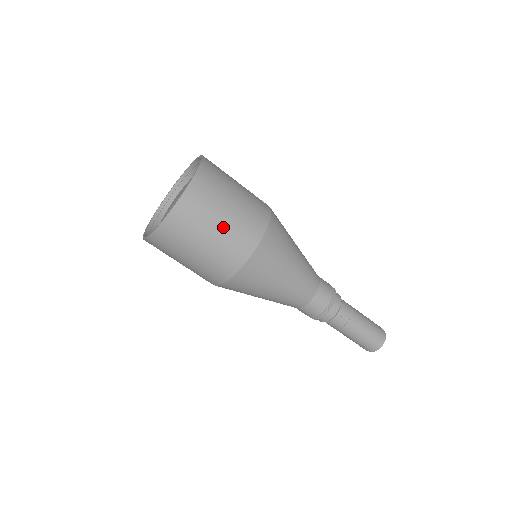
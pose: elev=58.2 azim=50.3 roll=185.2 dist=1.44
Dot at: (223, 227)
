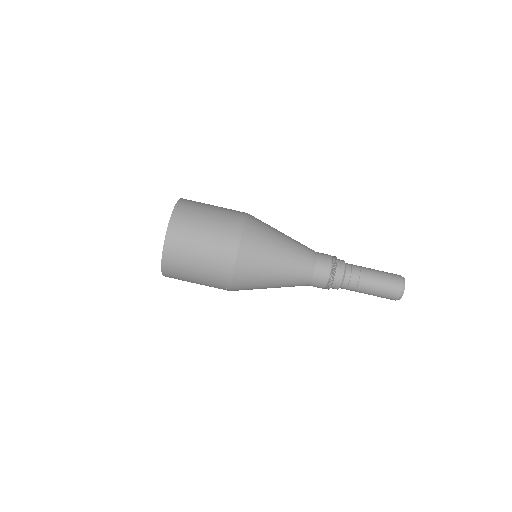
Dot at: (201, 267)
